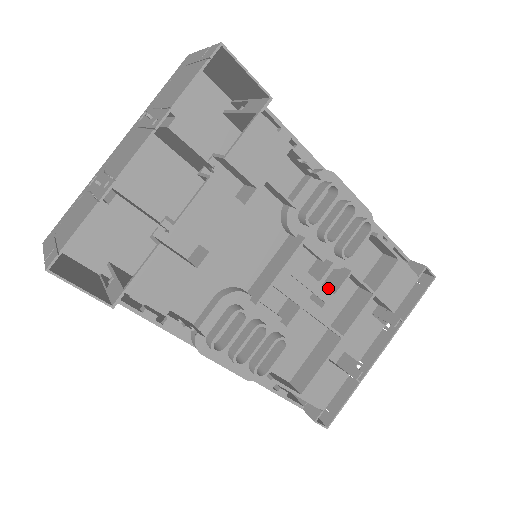
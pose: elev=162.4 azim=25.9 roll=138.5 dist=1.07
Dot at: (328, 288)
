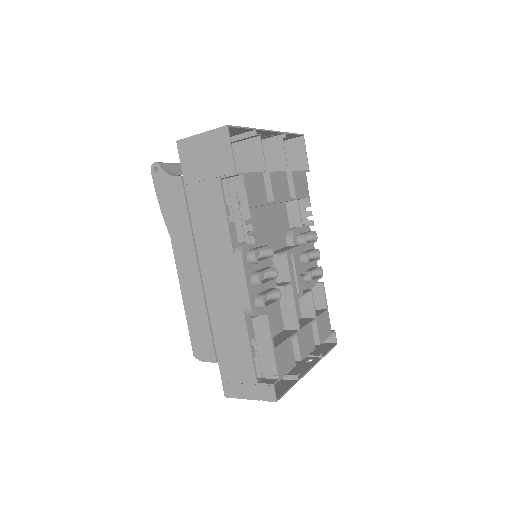
Dot at: occluded
